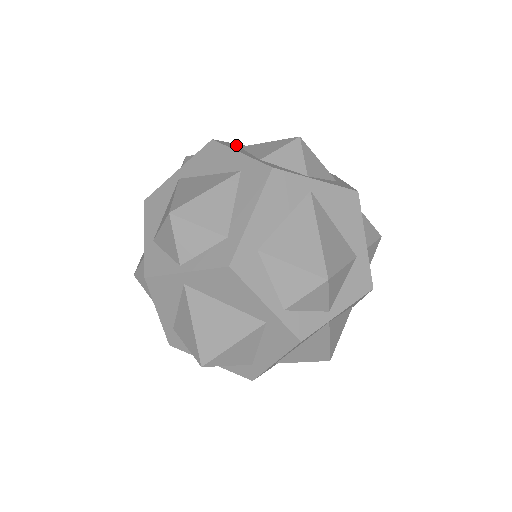
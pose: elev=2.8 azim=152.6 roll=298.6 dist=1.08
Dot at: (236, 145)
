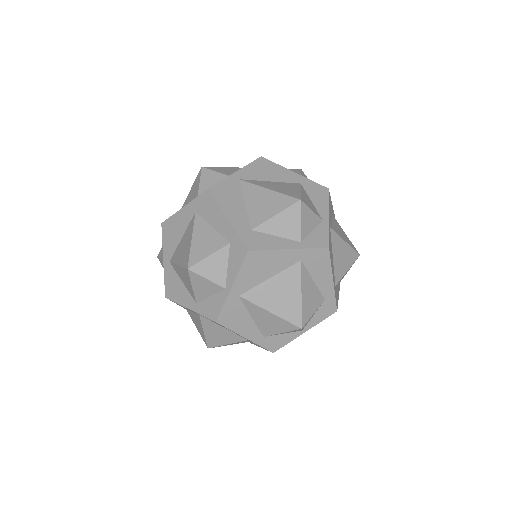
Dot at: occluded
